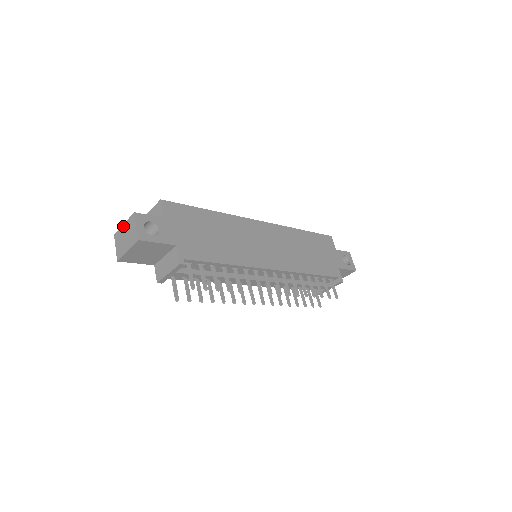
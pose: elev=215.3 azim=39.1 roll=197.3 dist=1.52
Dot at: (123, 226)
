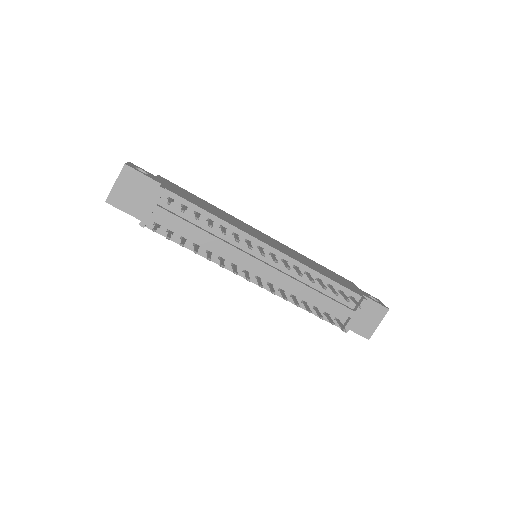
Dot at: occluded
